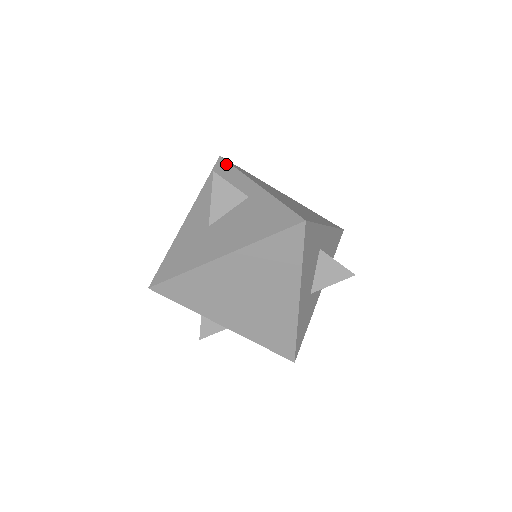
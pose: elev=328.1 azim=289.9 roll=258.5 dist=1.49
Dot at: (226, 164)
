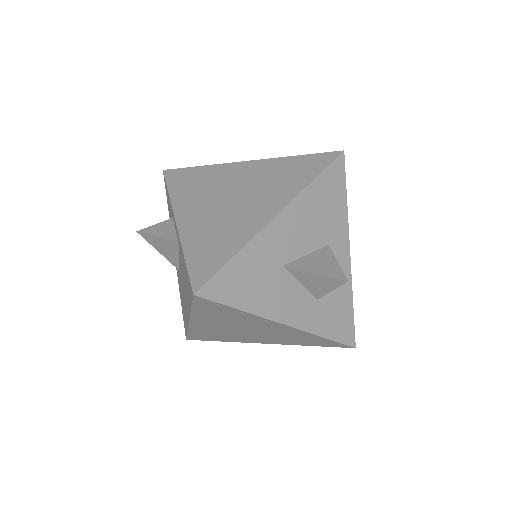
Dot at: occluded
